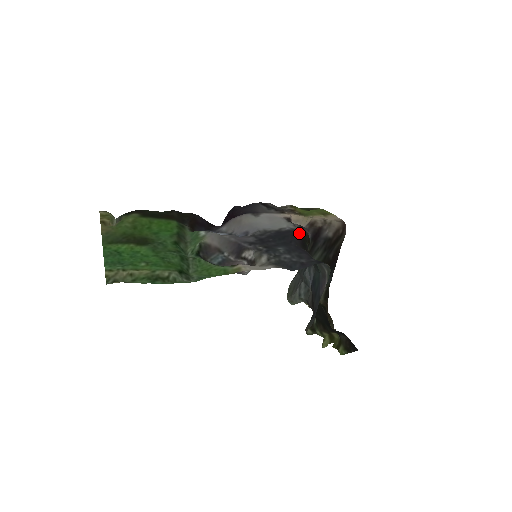
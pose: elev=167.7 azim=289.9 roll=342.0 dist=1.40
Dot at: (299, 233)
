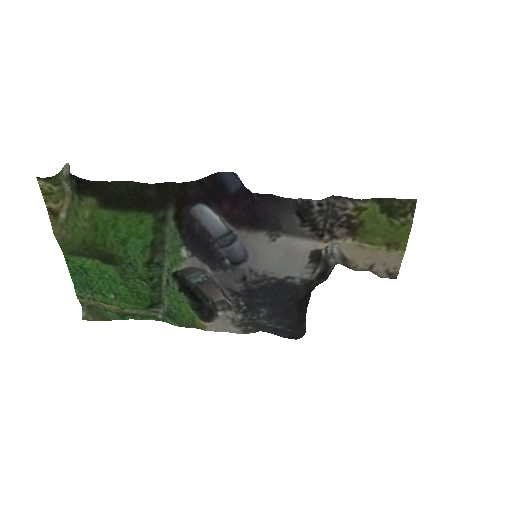
Dot at: (304, 294)
